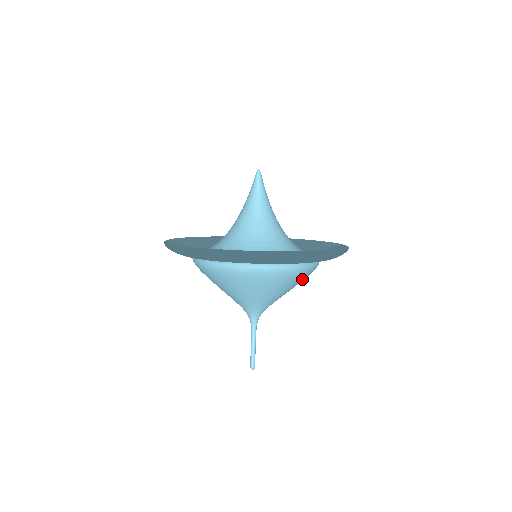
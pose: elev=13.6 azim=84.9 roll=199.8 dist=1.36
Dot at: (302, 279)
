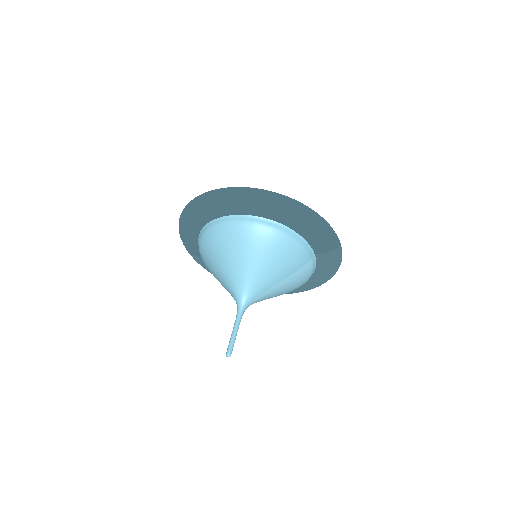
Dot at: (282, 252)
